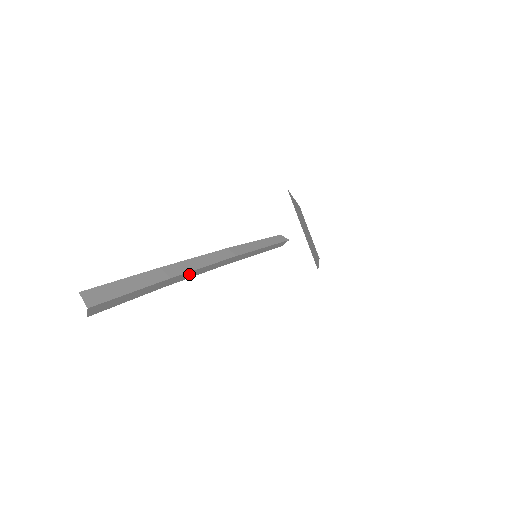
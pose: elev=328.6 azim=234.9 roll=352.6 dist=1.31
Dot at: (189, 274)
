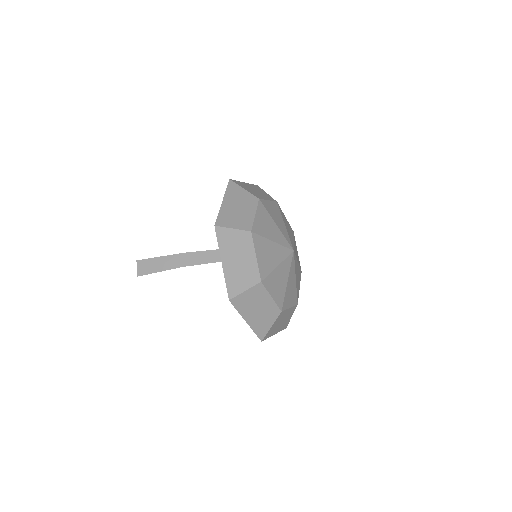
Dot at: (198, 257)
